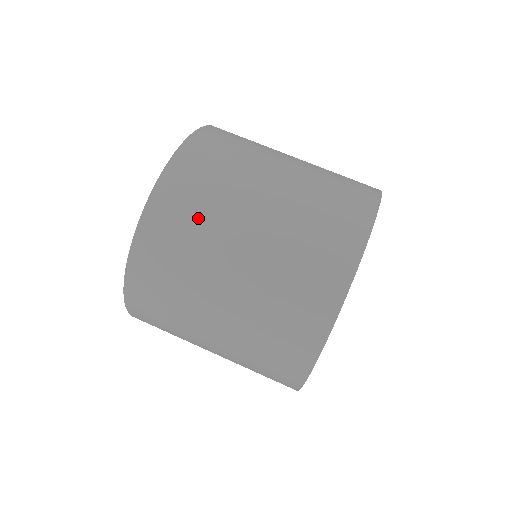
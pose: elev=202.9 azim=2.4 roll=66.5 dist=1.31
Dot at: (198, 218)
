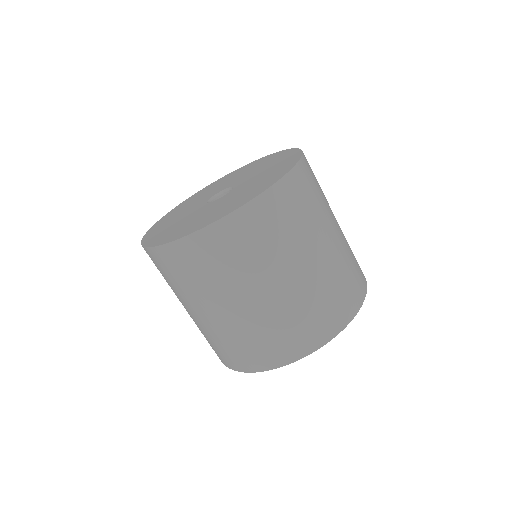
Dot at: (320, 190)
